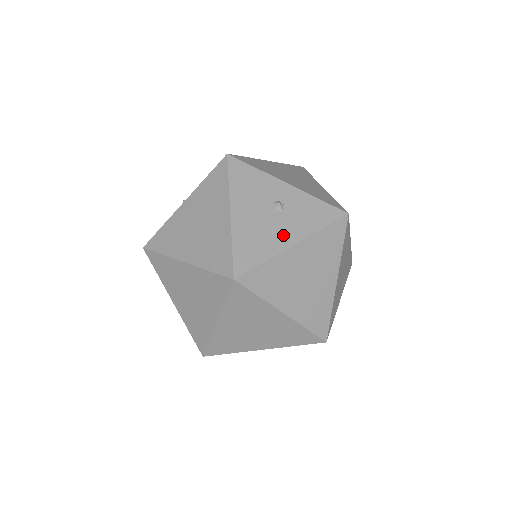
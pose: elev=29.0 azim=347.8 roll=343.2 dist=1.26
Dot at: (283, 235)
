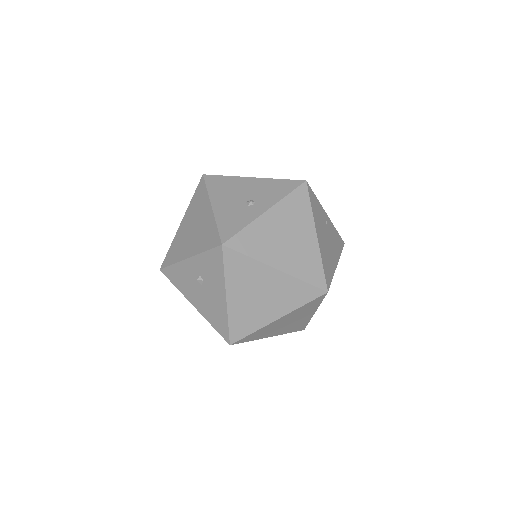
Dot at: (218, 297)
